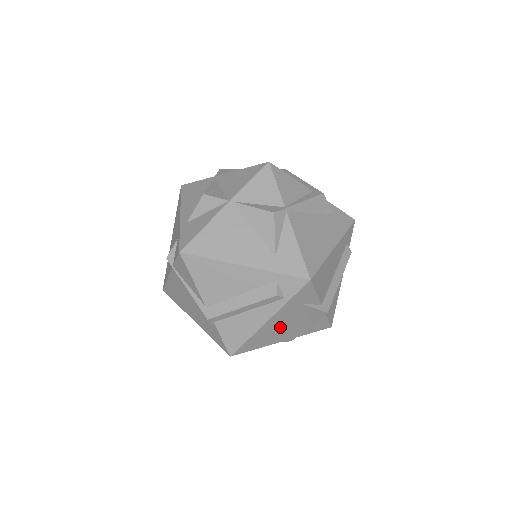
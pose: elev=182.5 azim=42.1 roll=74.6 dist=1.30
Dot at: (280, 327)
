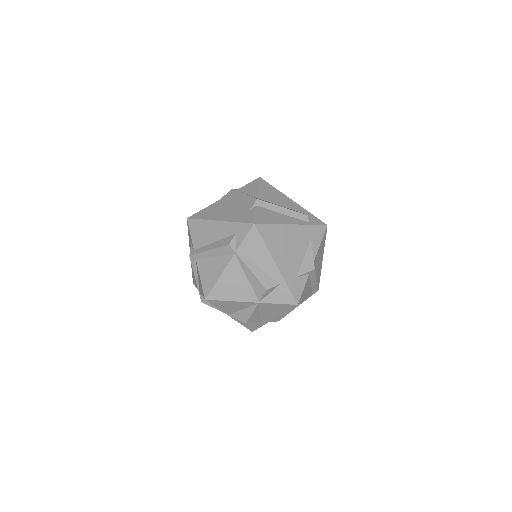
Dot at: (289, 244)
